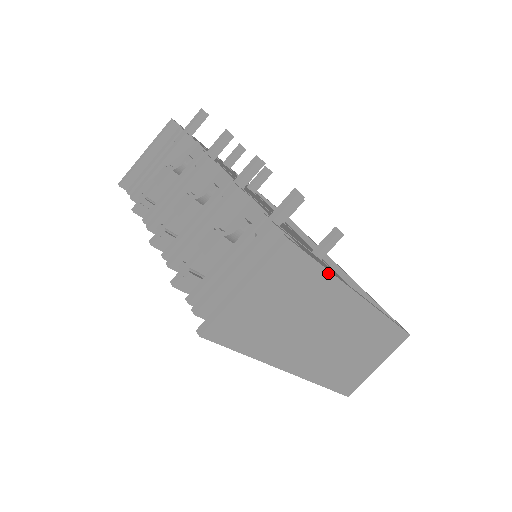
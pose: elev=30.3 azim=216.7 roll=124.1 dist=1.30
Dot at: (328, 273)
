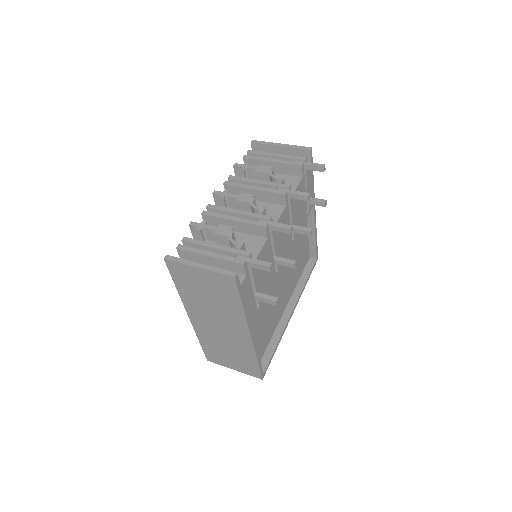
Dot at: (242, 309)
